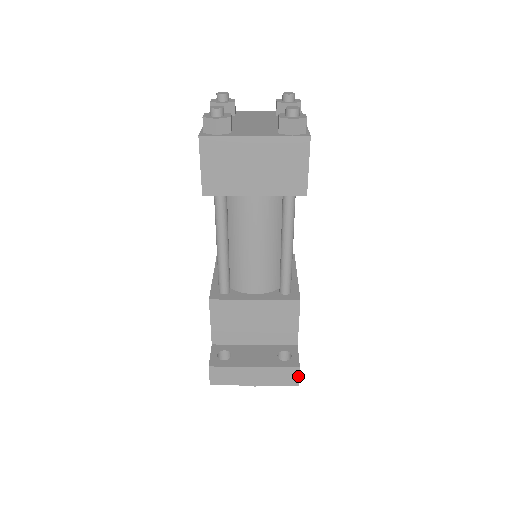
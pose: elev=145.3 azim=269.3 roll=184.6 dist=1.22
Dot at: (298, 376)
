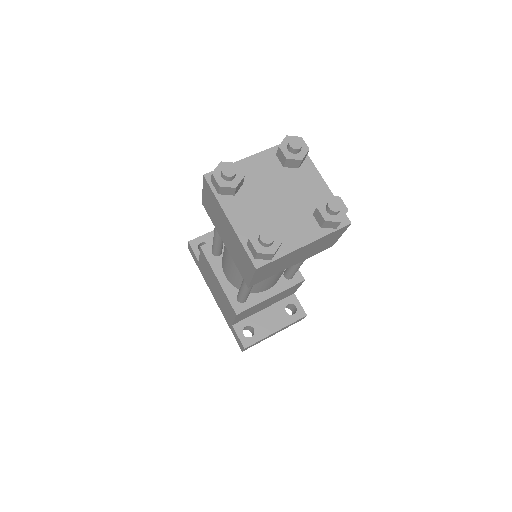
Dot at: occluded
